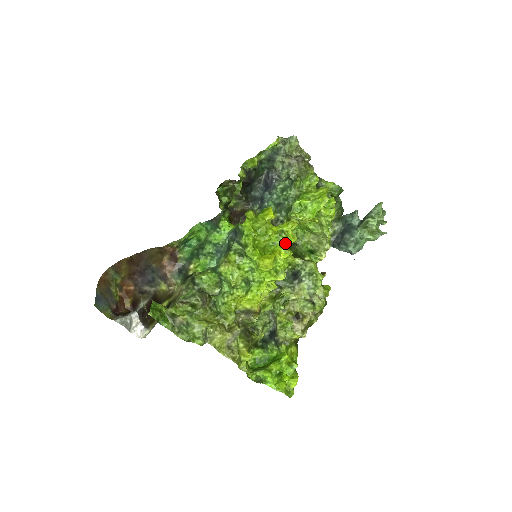
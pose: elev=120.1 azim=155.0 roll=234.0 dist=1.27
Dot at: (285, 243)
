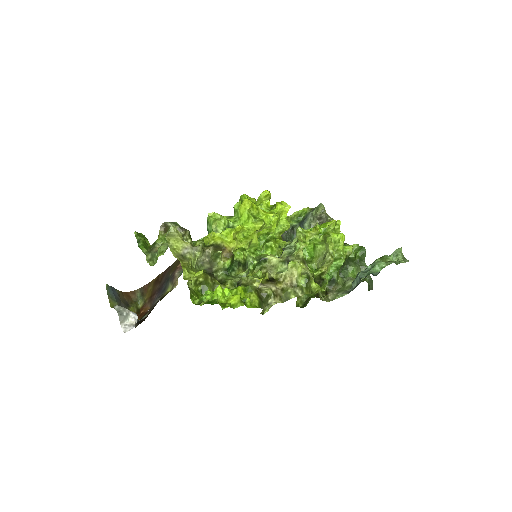
Dot at: (273, 210)
